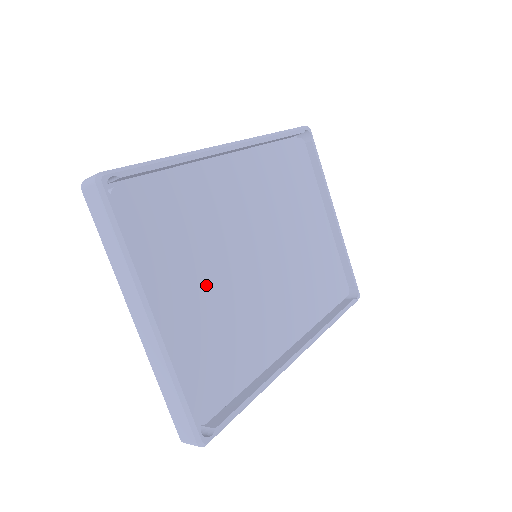
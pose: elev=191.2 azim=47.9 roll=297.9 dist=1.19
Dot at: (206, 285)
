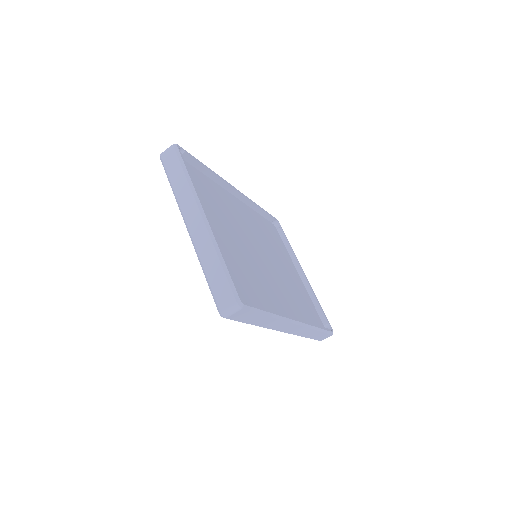
Dot at: (230, 235)
